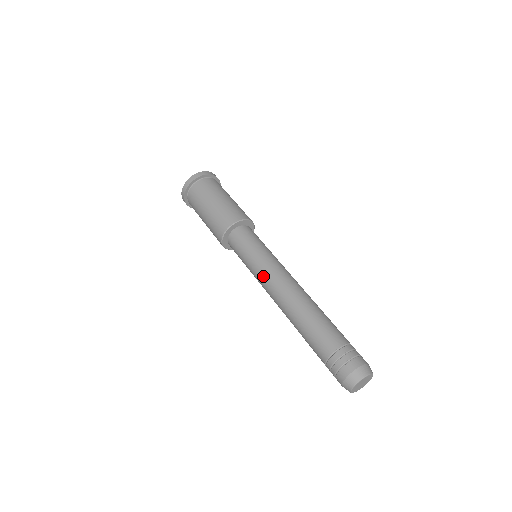
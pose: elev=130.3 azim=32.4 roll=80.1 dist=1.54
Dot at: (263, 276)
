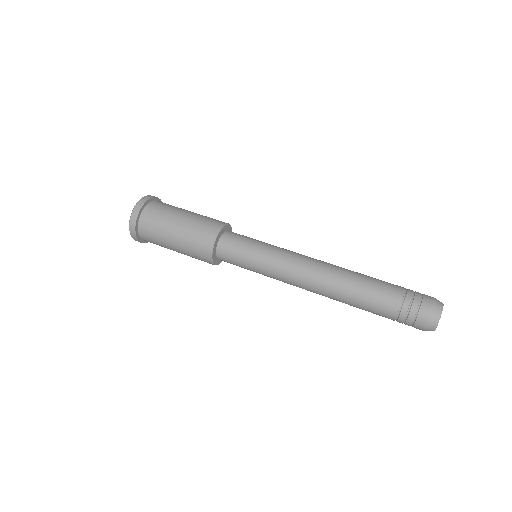
Dot at: (288, 256)
